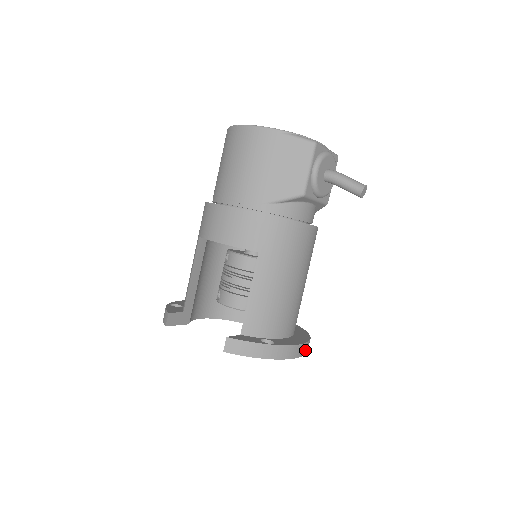
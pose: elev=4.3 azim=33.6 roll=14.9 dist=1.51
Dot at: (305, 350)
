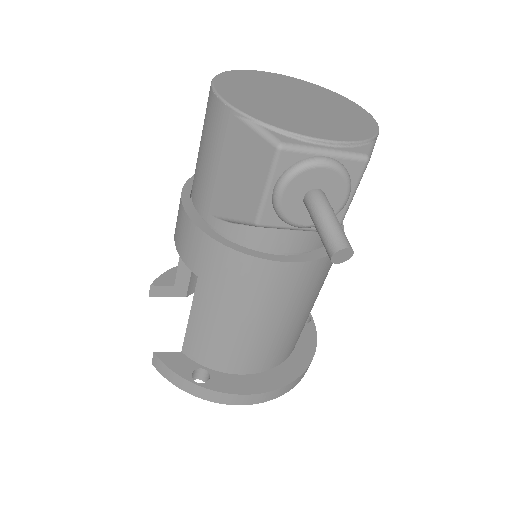
Dot at: (264, 398)
